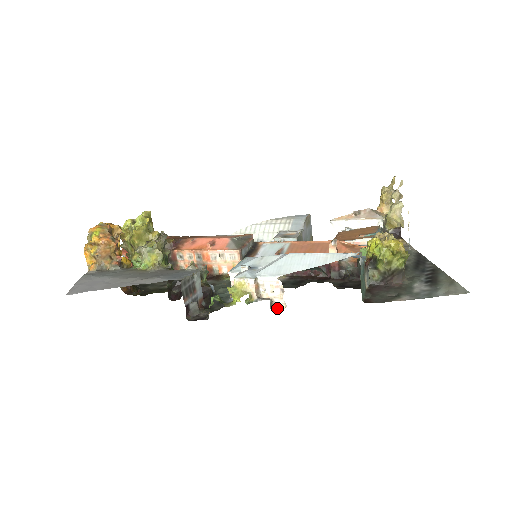
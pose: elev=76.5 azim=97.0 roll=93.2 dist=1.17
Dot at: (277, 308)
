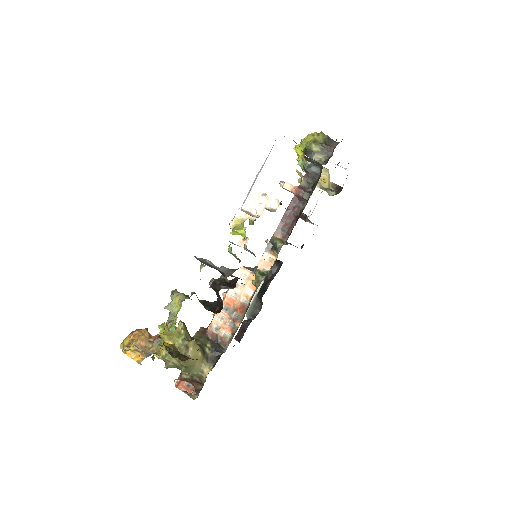
Dot at: (276, 209)
